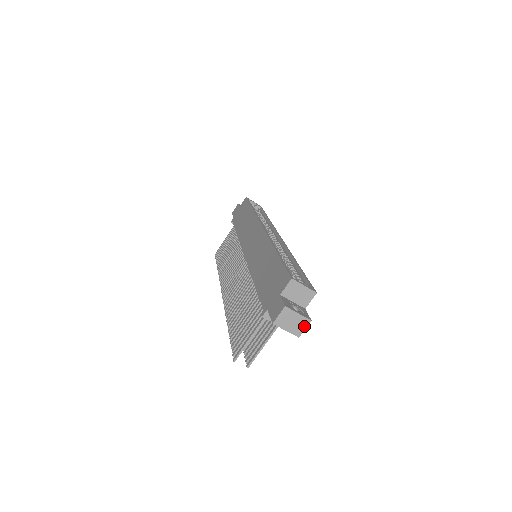
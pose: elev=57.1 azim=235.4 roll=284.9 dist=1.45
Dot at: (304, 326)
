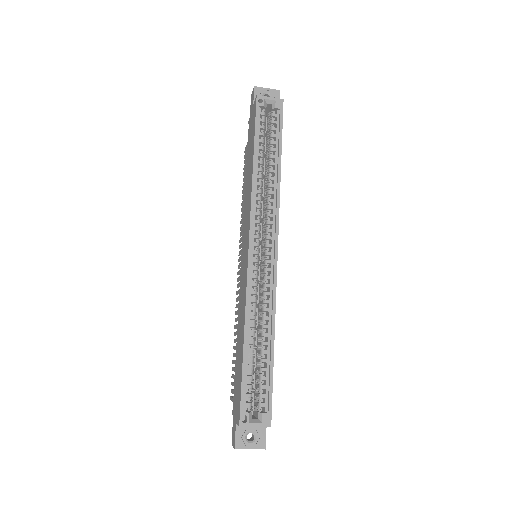
Dot at: (261, 447)
